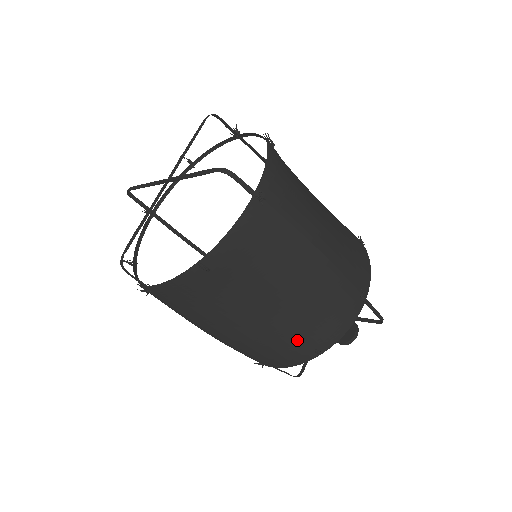
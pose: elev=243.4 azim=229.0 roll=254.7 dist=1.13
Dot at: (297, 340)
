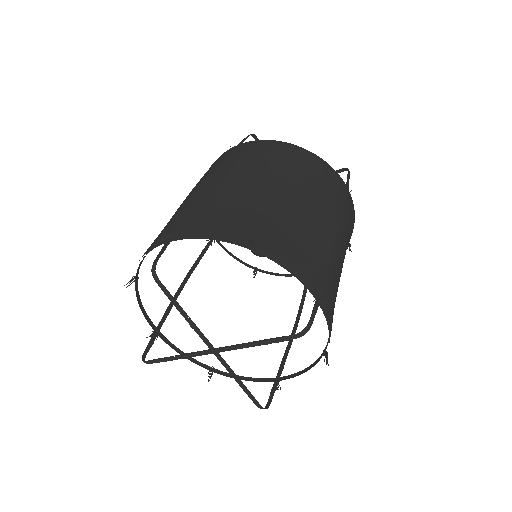
Dot at: occluded
